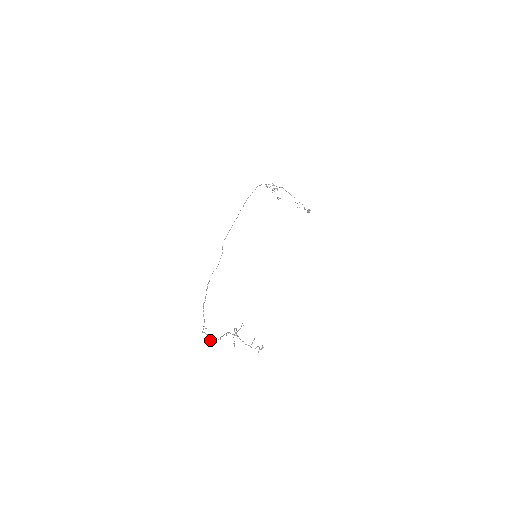
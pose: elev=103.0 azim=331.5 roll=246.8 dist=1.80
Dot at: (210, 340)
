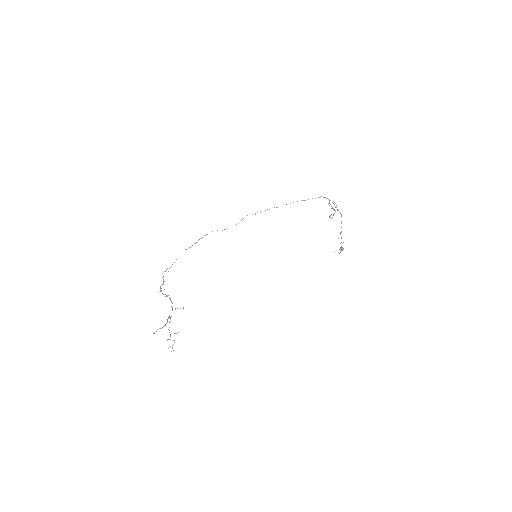
Dot at: (160, 287)
